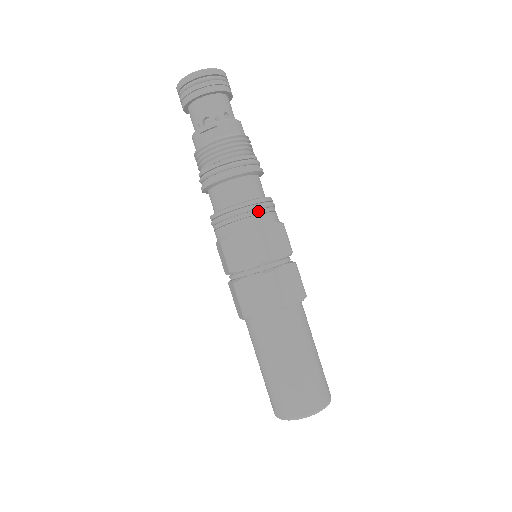
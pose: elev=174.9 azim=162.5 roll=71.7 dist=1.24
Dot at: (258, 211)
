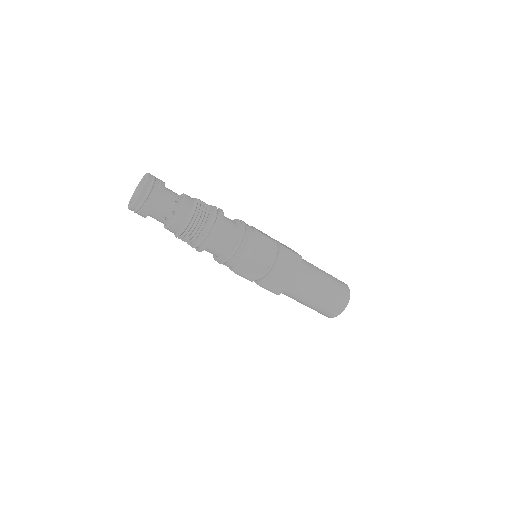
Dot at: (242, 244)
